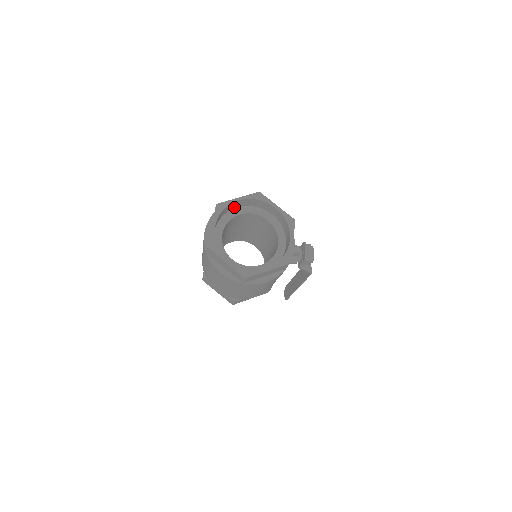
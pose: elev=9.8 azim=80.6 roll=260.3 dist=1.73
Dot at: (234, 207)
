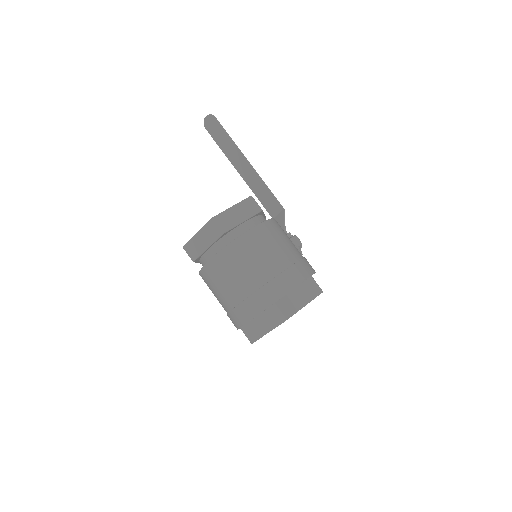
Dot at: (292, 296)
